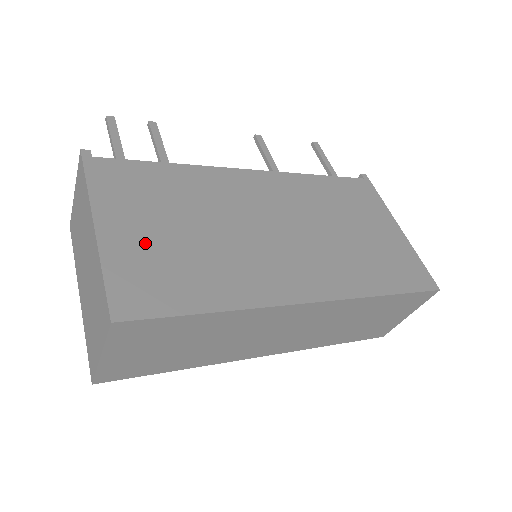
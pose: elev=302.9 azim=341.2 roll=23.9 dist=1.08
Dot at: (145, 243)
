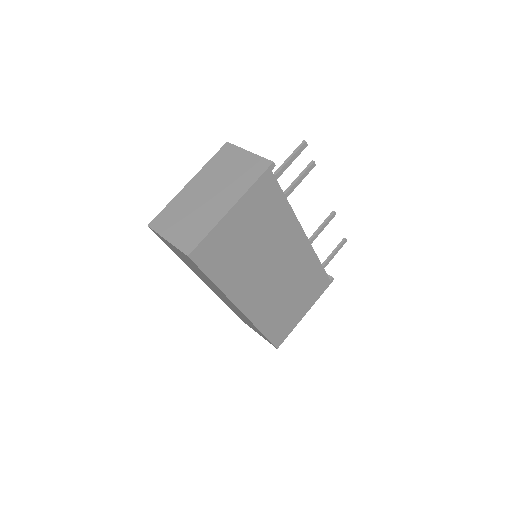
Dot at: (234, 233)
